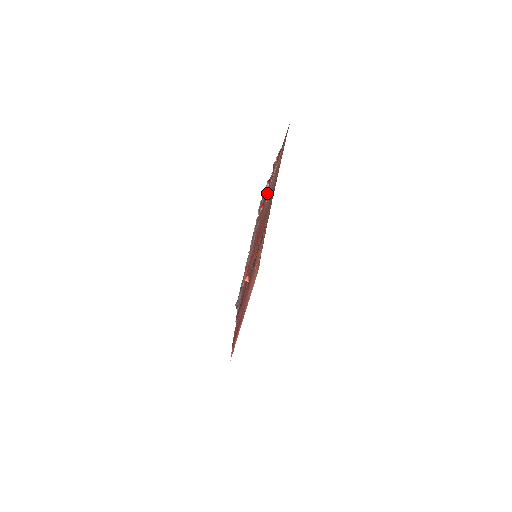
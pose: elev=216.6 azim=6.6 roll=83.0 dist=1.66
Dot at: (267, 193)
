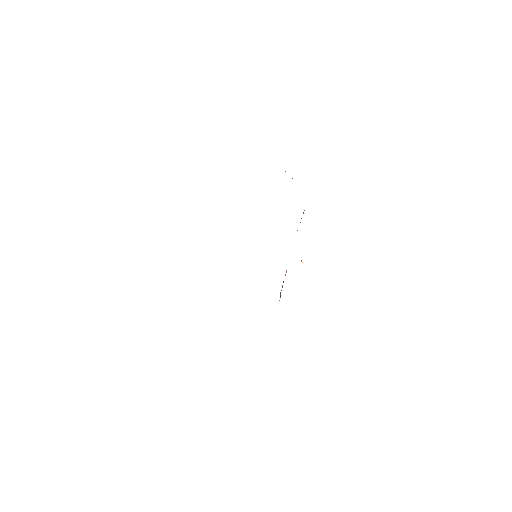
Dot at: occluded
